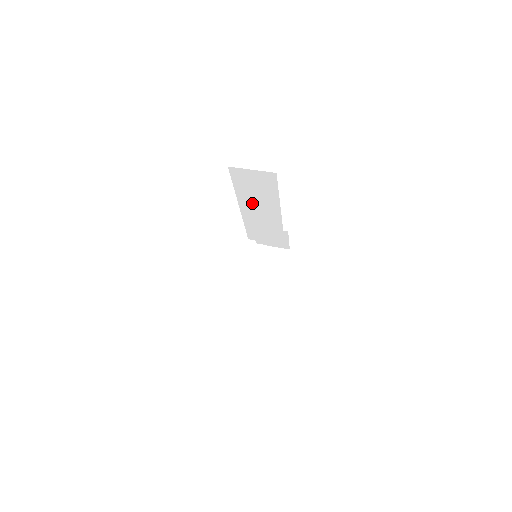
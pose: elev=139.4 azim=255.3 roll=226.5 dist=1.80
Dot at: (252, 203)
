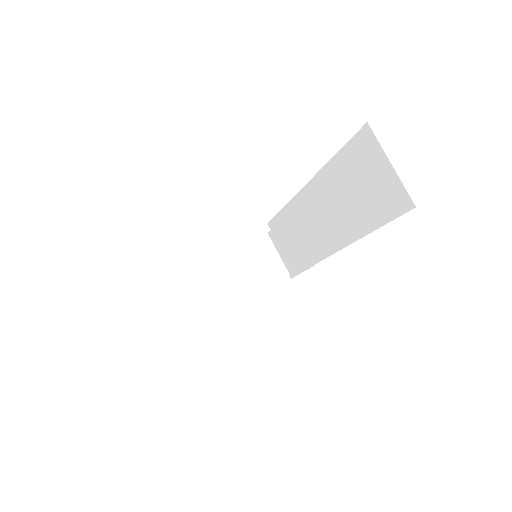
Dot at: (327, 199)
